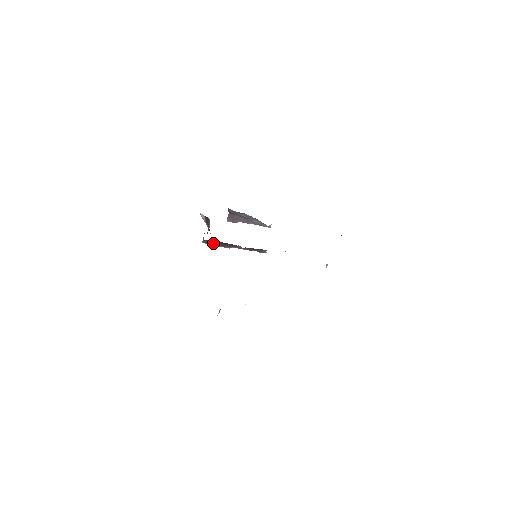
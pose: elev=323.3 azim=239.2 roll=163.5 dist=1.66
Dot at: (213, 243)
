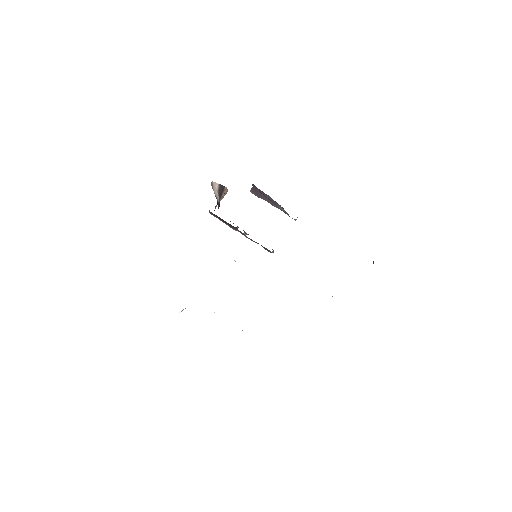
Dot at: (219, 218)
